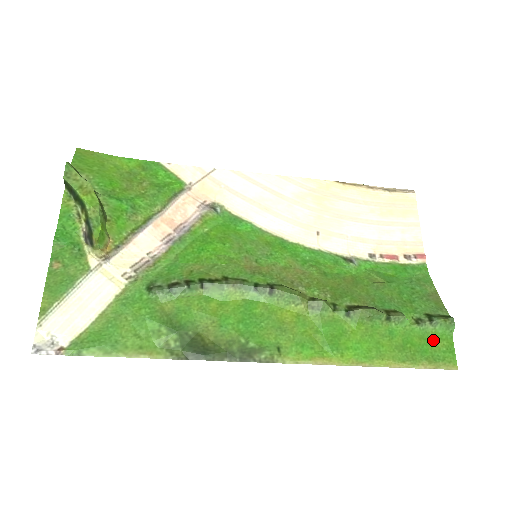
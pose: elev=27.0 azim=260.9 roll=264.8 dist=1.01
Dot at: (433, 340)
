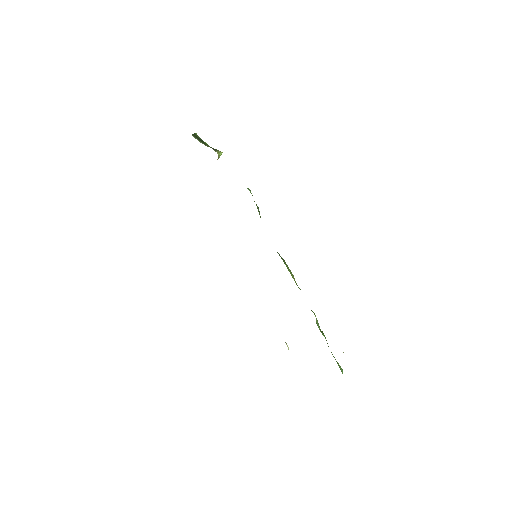
Dot at: occluded
